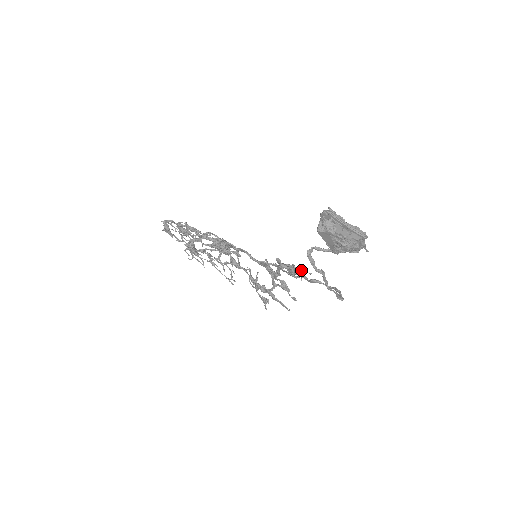
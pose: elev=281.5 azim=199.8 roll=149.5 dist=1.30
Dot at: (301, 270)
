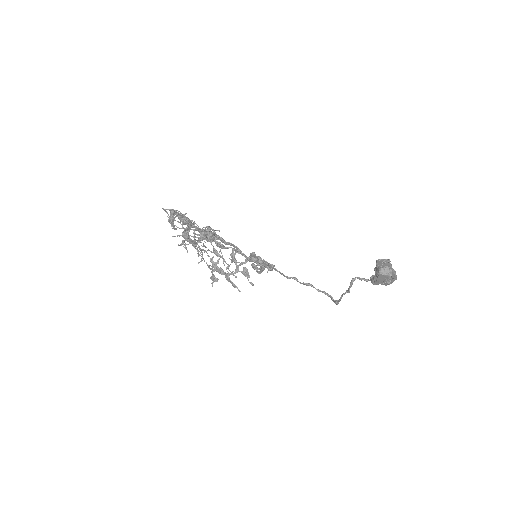
Dot at: occluded
